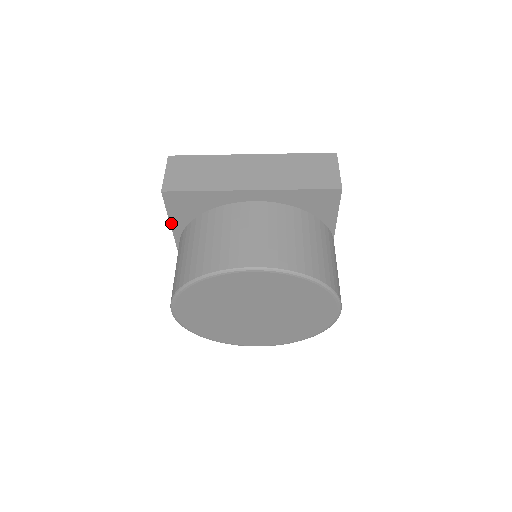
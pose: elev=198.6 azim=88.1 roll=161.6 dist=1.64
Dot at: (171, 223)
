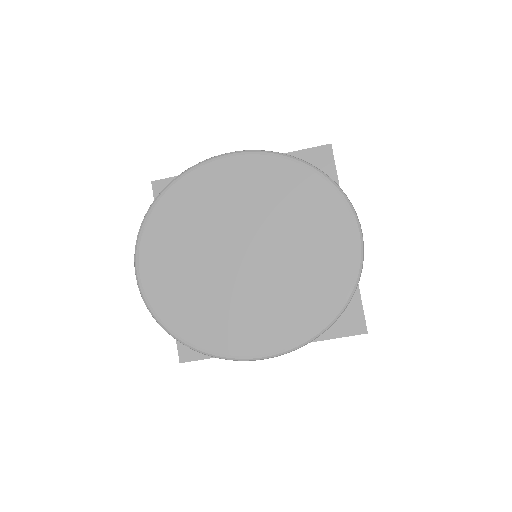
Dot at: occluded
